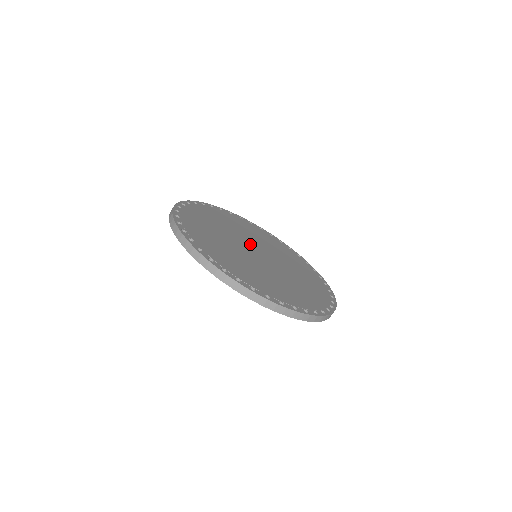
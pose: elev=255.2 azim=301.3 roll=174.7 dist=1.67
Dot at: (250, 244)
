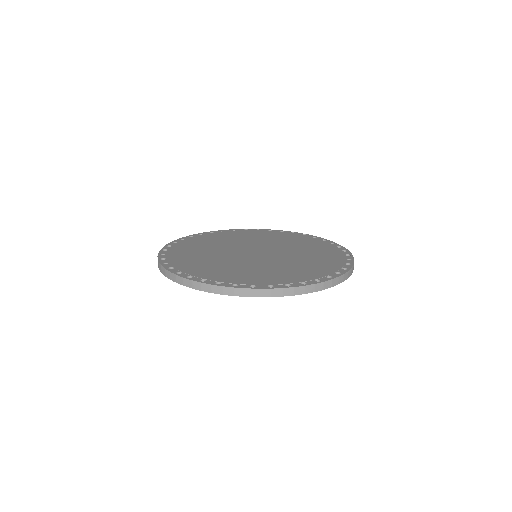
Dot at: (246, 248)
